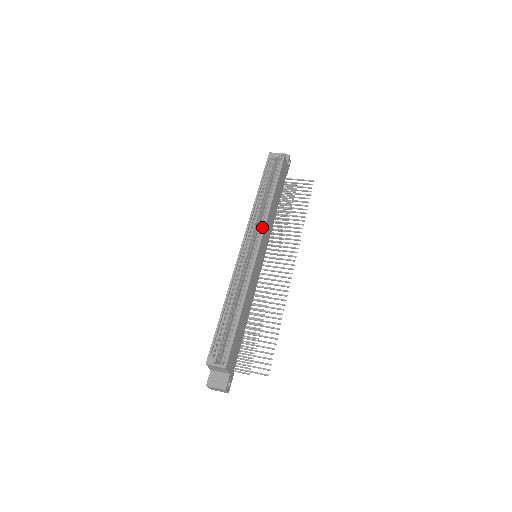
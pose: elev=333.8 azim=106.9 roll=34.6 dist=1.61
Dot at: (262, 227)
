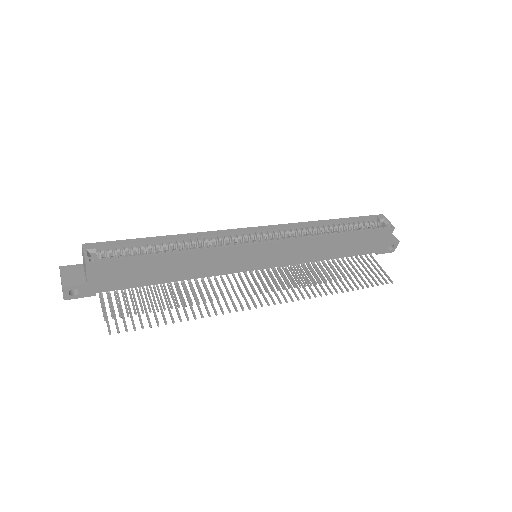
Dot at: (292, 238)
